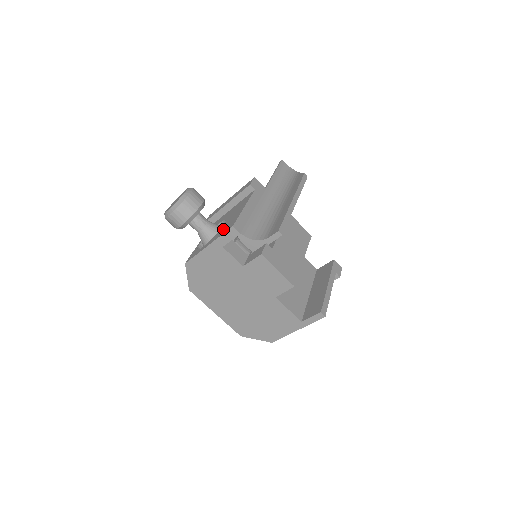
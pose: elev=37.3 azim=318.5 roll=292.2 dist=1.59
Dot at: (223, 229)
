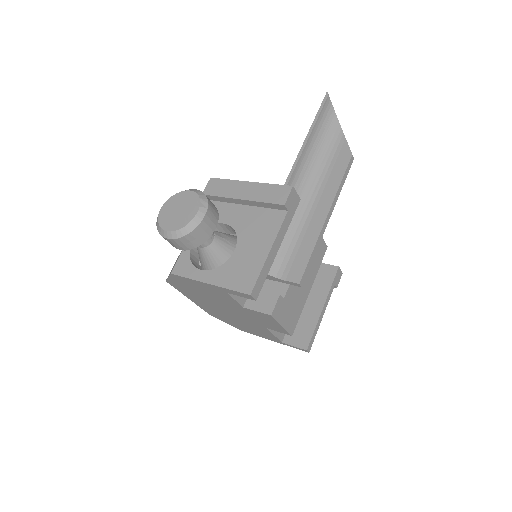
Dot at: (234, 272)
